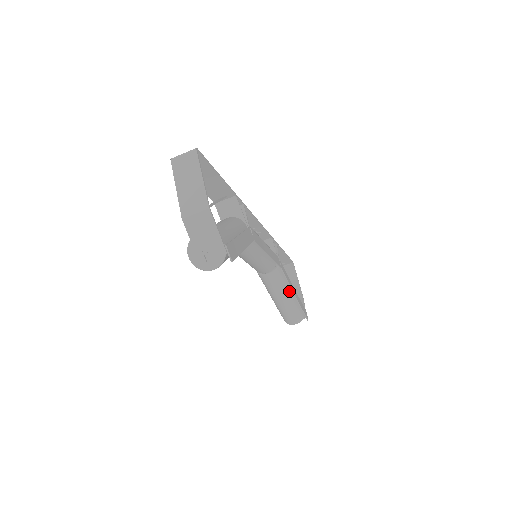
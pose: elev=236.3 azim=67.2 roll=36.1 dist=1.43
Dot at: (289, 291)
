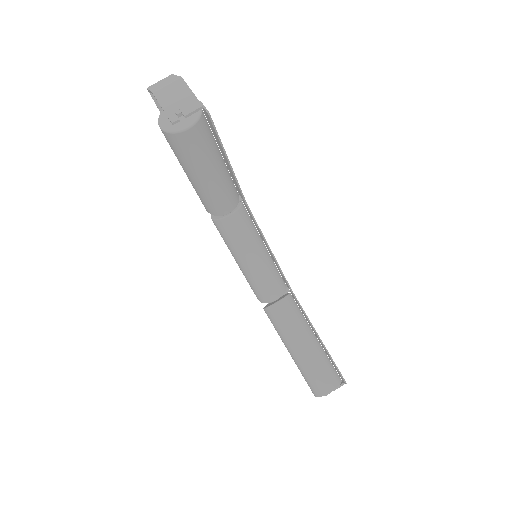
Dot at: (310, 333)
